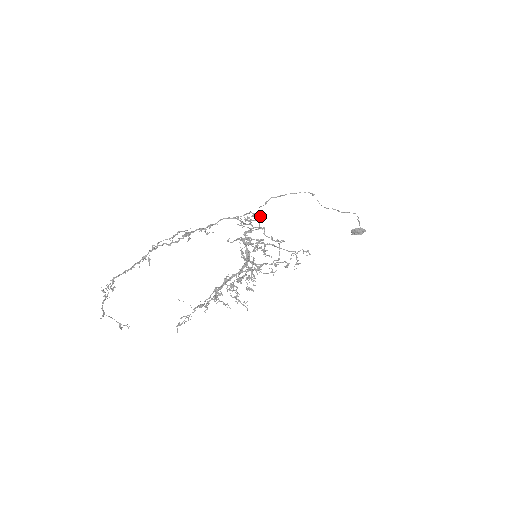
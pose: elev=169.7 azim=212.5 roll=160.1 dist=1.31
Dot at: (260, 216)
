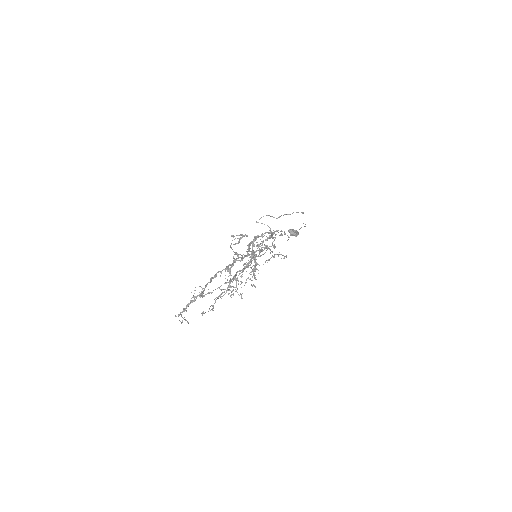
Dot at: occluded
